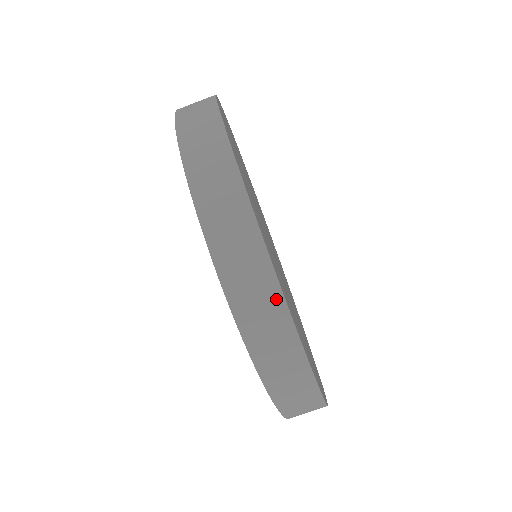
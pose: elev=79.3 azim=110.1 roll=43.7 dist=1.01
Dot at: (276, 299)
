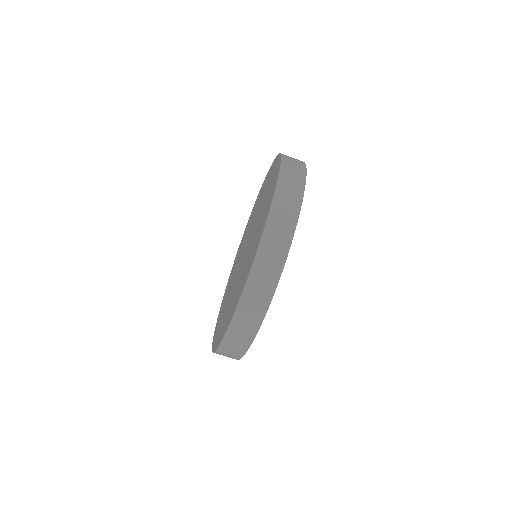
Dot at: (254, 330)
